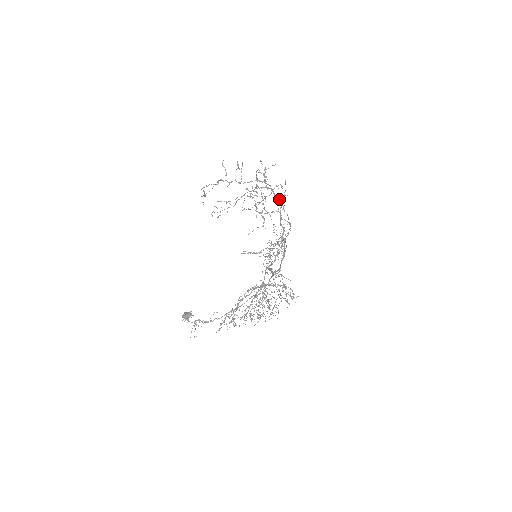
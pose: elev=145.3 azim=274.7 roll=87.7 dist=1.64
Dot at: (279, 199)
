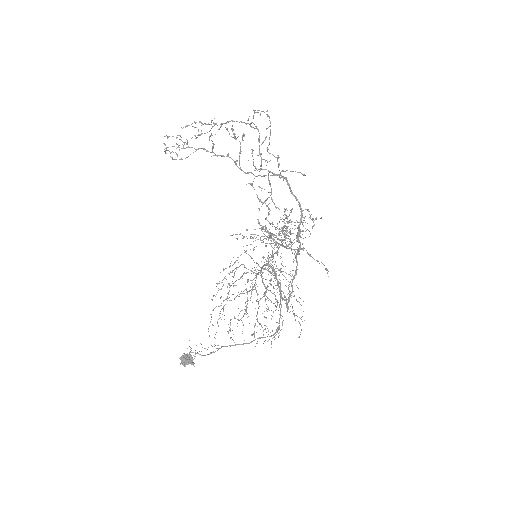
Dot at: (299, 205)
